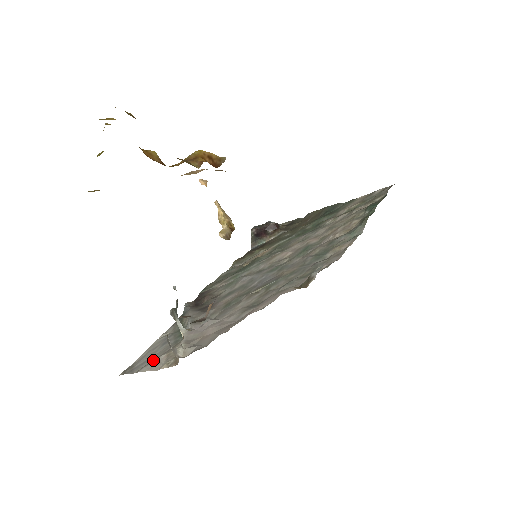
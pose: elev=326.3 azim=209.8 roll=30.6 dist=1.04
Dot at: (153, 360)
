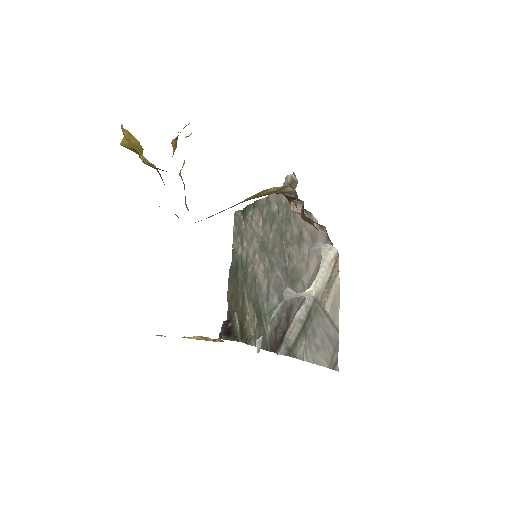
Dot at: (329, 321)
